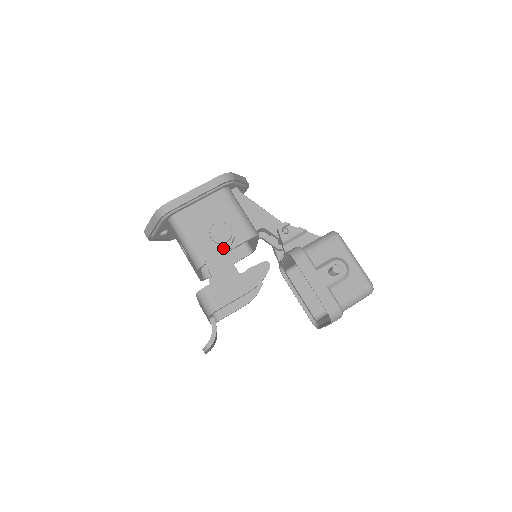
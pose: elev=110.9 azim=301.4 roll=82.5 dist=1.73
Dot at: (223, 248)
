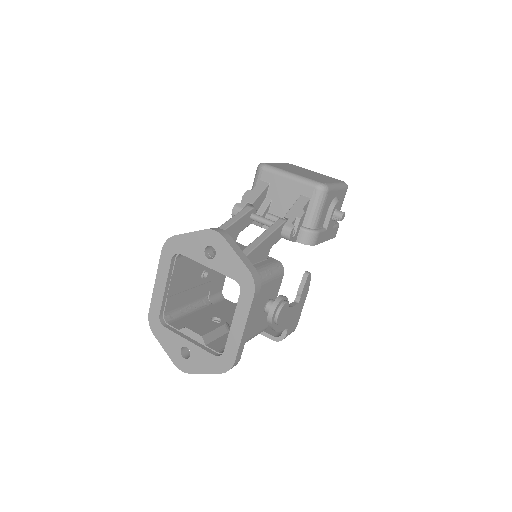
Dot at: occluded
